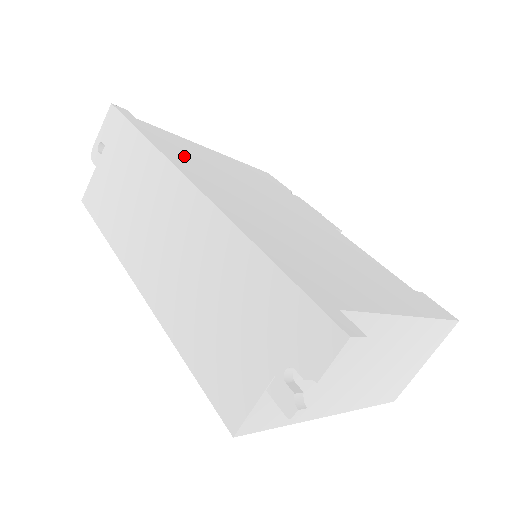
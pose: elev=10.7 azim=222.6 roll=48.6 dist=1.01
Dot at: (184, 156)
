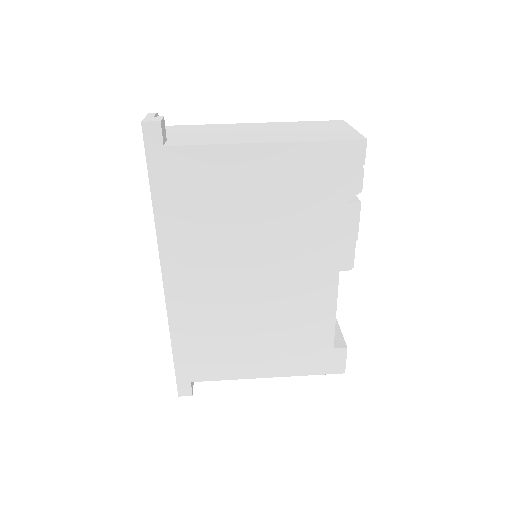
Dot at: (186, 222)
